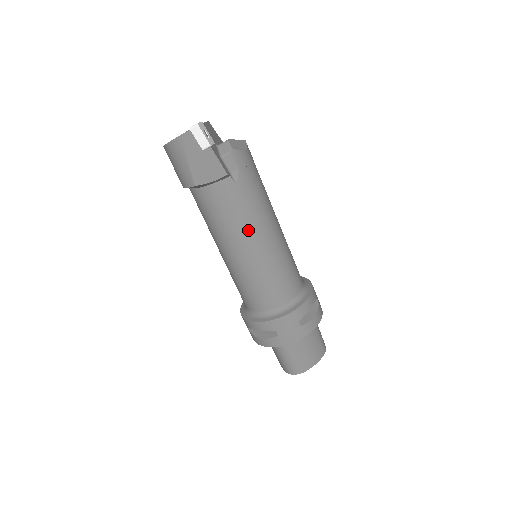
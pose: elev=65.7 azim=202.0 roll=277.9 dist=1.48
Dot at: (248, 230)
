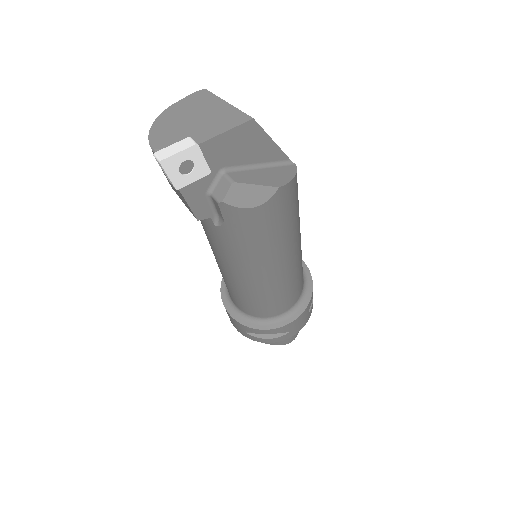
Dot at: (221, 258)
